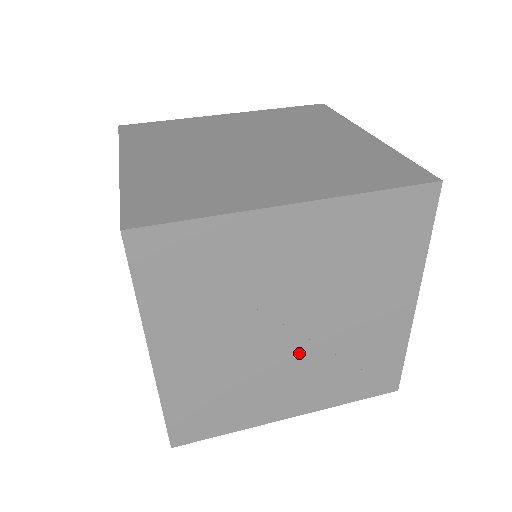
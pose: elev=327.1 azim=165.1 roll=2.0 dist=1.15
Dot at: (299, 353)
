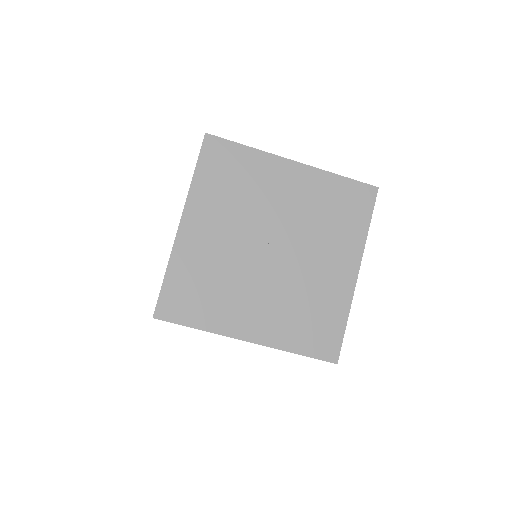
Dot at: (271, 274)
